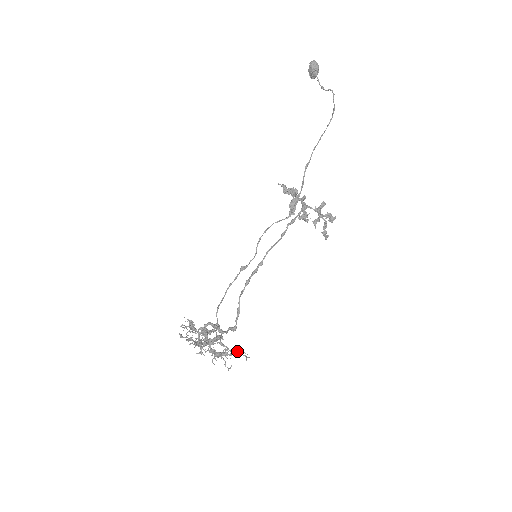
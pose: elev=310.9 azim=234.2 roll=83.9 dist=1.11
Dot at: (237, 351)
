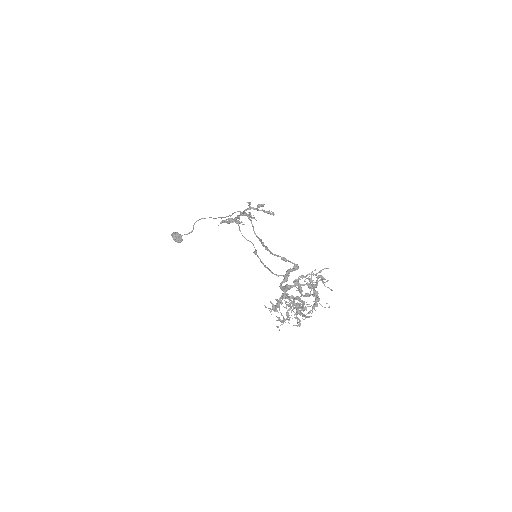
Dot at: (318, 276)
